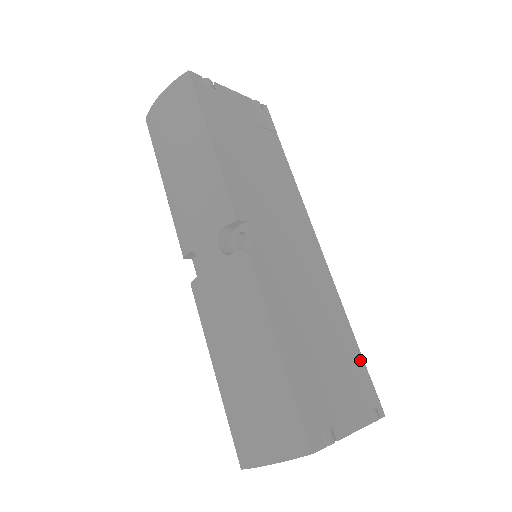
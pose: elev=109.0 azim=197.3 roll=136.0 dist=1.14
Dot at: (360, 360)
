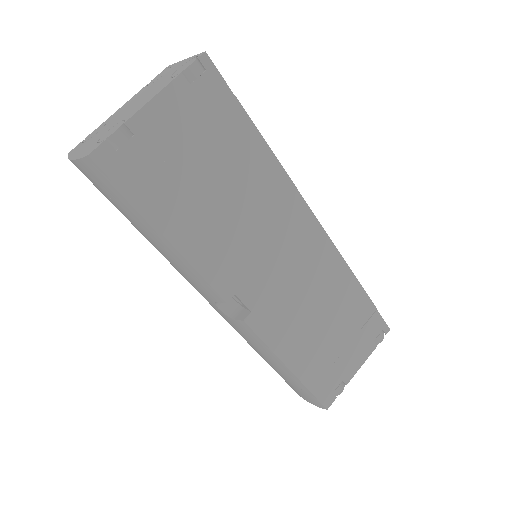
Dot at: (368, 304)
